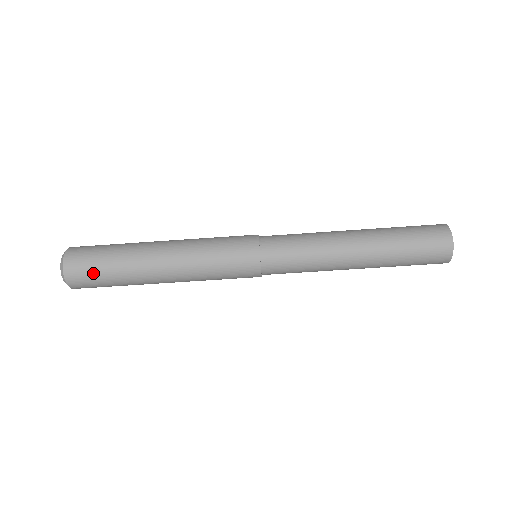
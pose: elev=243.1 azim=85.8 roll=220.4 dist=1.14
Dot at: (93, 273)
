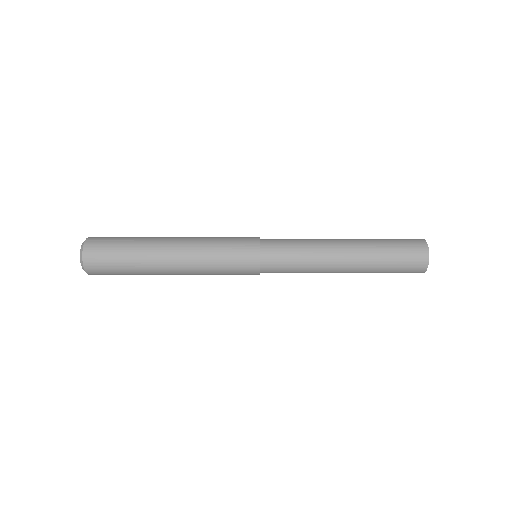
Dot at: occluded
